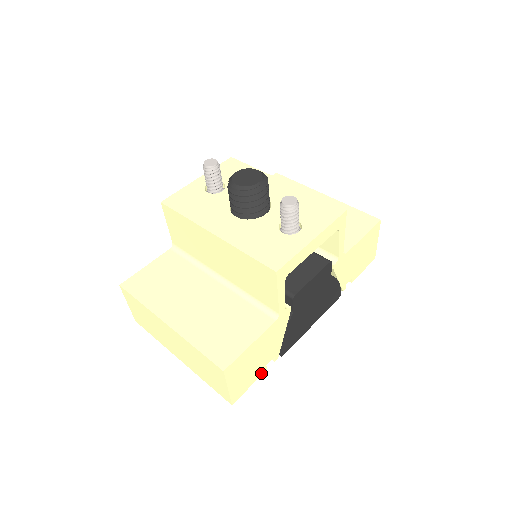
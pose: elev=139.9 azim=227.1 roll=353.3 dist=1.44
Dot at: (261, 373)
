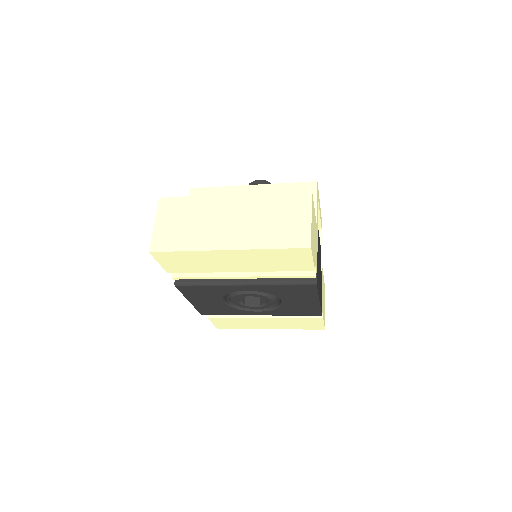
Dot at: (314, 265)
